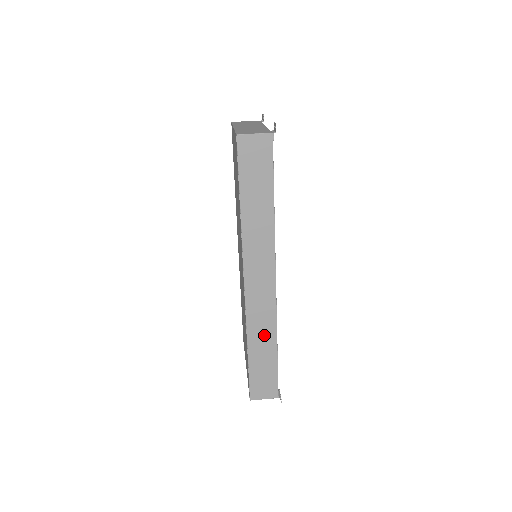
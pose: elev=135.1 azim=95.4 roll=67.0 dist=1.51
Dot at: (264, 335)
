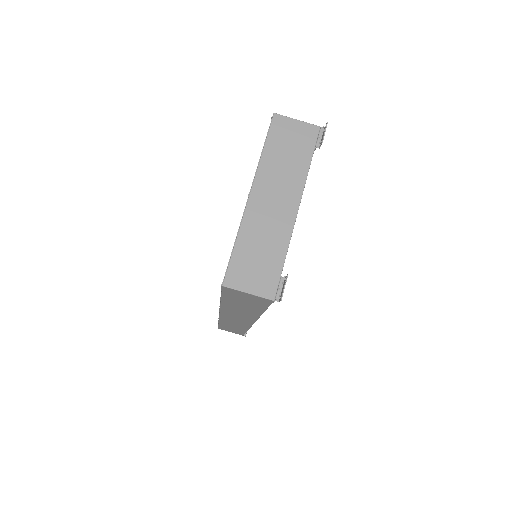
Dot at: (235, 326)
